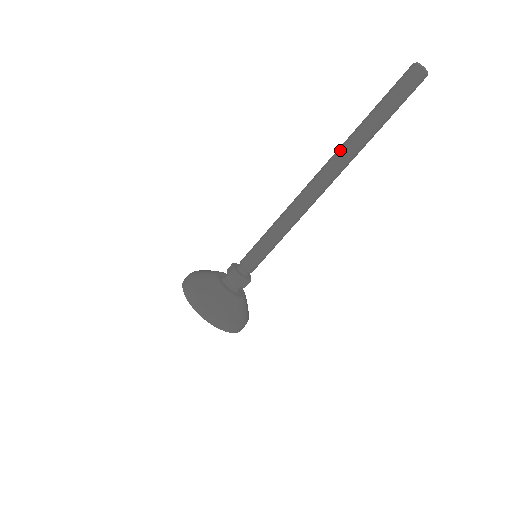
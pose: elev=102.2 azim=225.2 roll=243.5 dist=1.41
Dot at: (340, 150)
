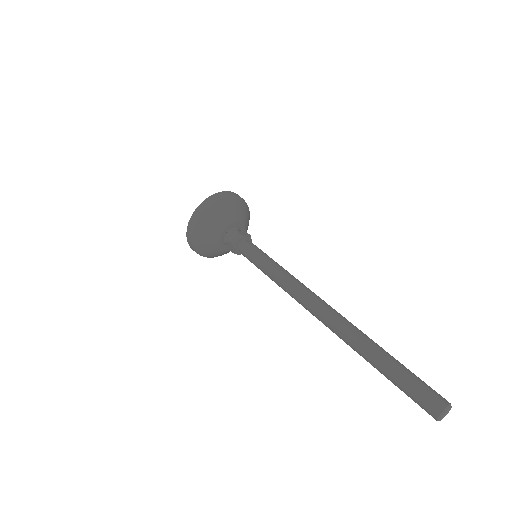
Dot at: (345, 335)
